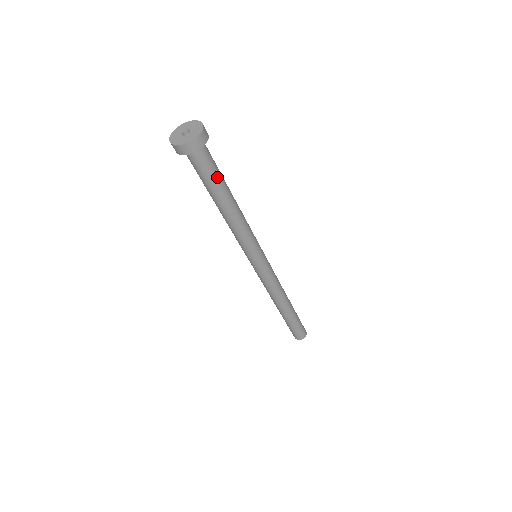
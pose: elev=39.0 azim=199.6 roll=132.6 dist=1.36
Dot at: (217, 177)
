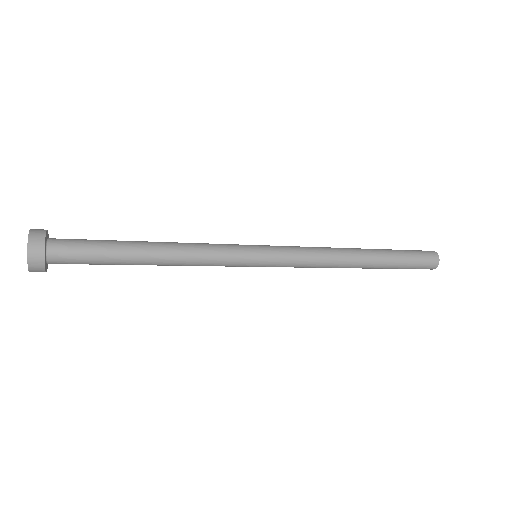
Dot at: (102, 263)
